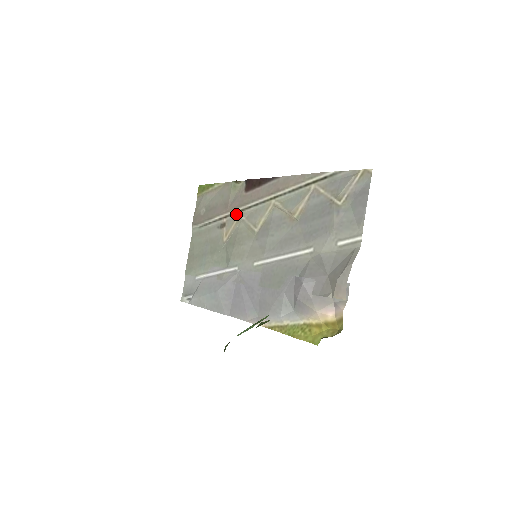
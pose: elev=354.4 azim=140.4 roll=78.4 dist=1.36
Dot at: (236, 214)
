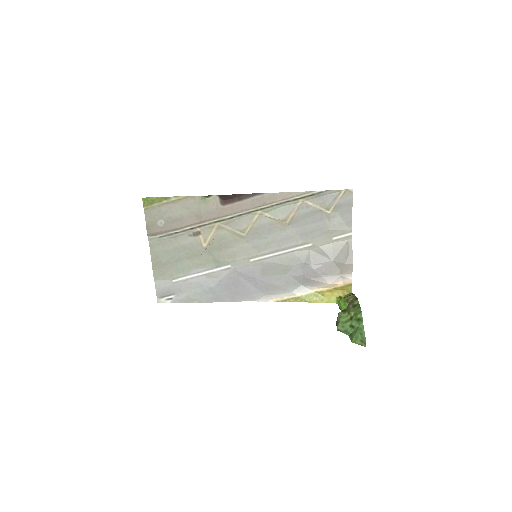
Dot at: (214, 224)
